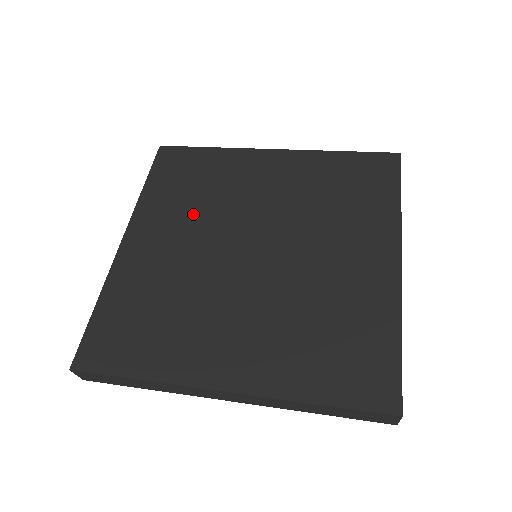
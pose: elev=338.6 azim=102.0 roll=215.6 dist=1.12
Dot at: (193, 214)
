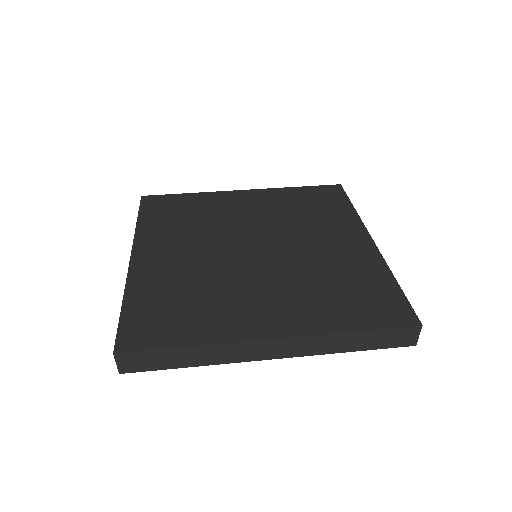
Dot at: (192, 233)
